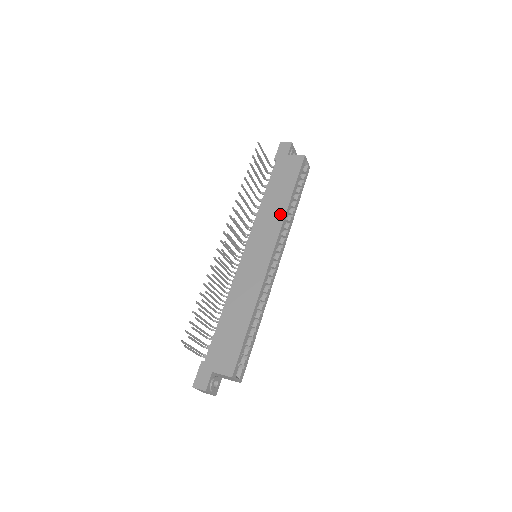
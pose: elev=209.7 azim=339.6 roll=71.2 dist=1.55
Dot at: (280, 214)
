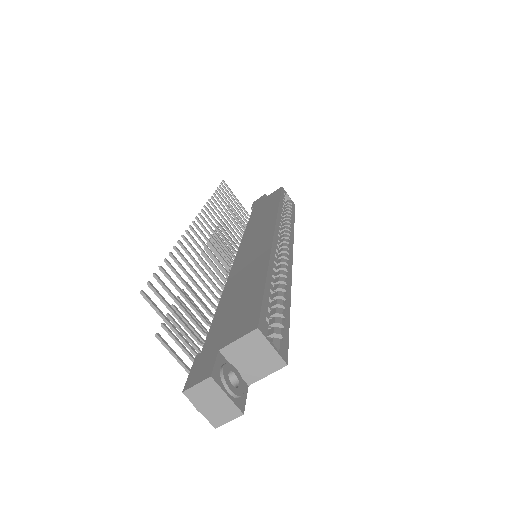
Dot at: (271, 214)
